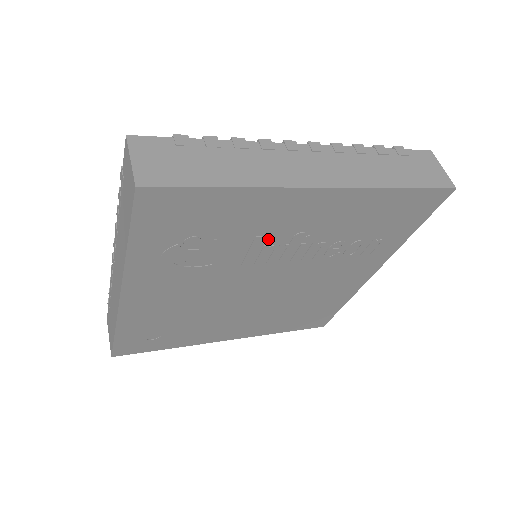
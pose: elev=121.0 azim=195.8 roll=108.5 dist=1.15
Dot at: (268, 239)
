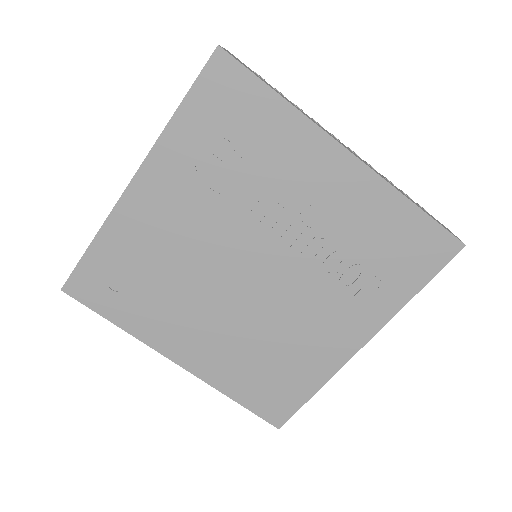
Dot at: (283, 194)
